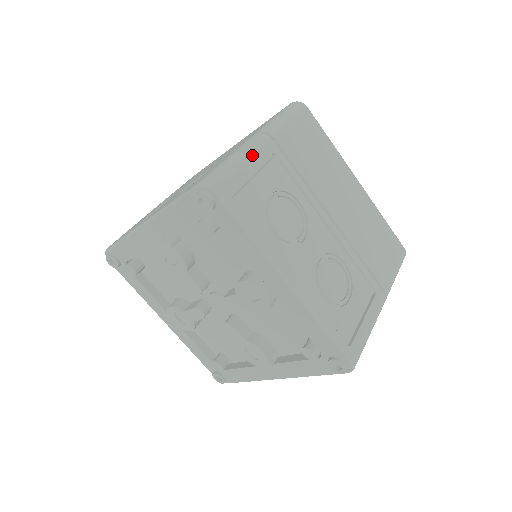
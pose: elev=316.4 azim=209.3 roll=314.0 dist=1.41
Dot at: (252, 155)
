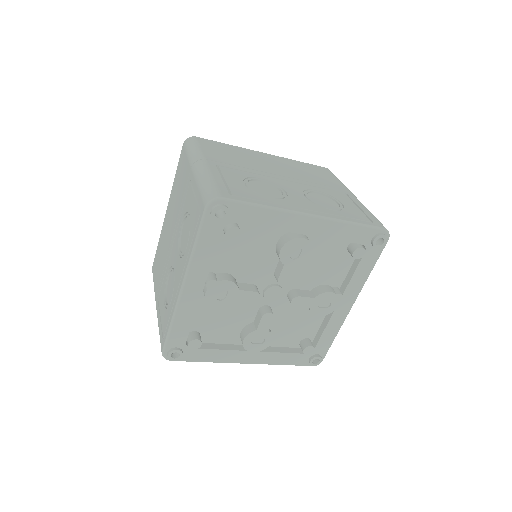
Dot at: (209, 172)
